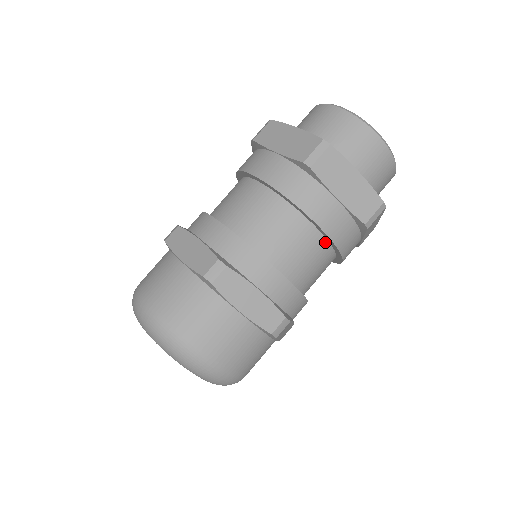
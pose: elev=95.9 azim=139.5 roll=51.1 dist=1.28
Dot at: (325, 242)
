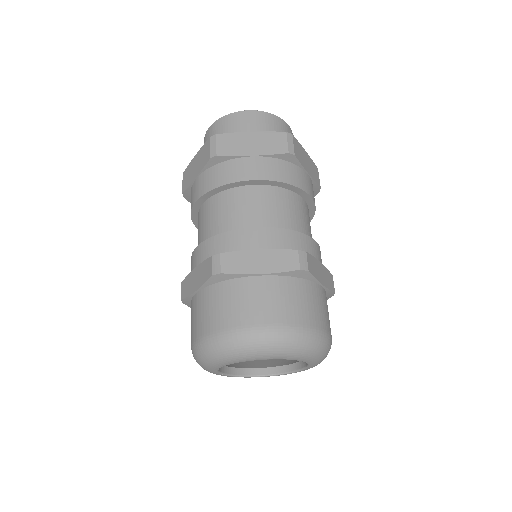
Dot at: occluded
